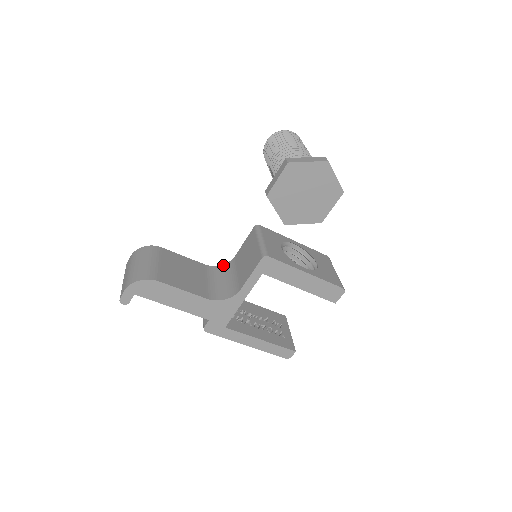
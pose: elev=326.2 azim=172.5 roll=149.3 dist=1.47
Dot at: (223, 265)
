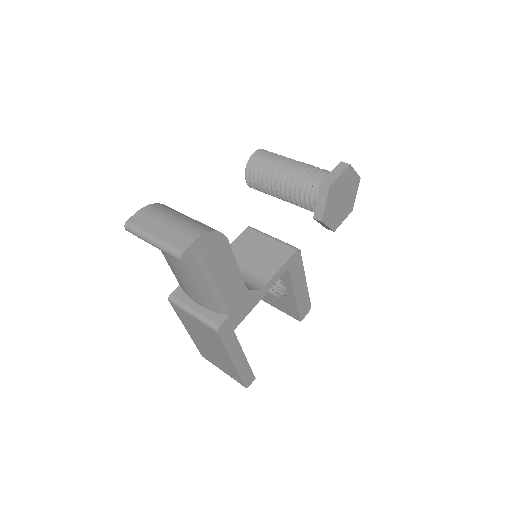
Dot at: occluded
